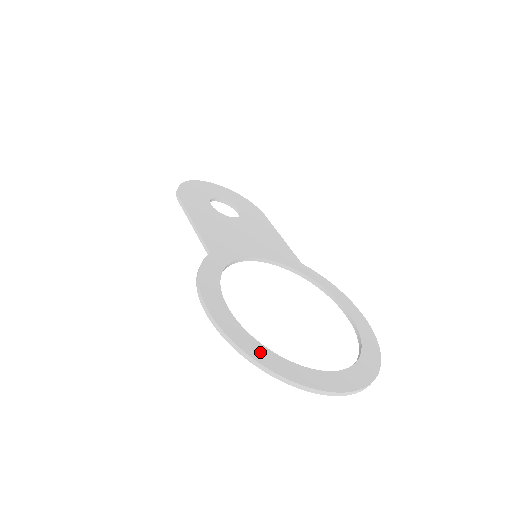
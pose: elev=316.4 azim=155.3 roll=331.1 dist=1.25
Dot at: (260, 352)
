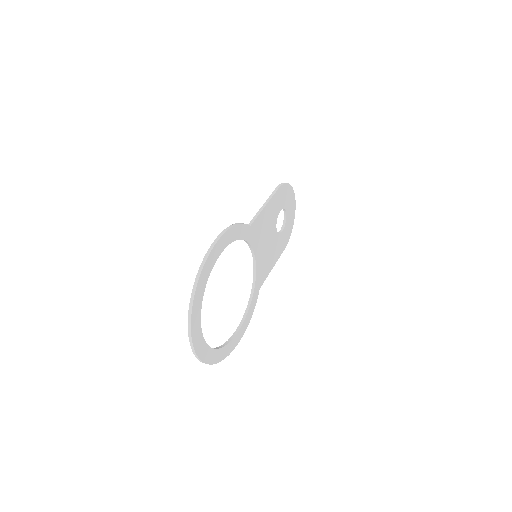
Dot at: (202, 284)
